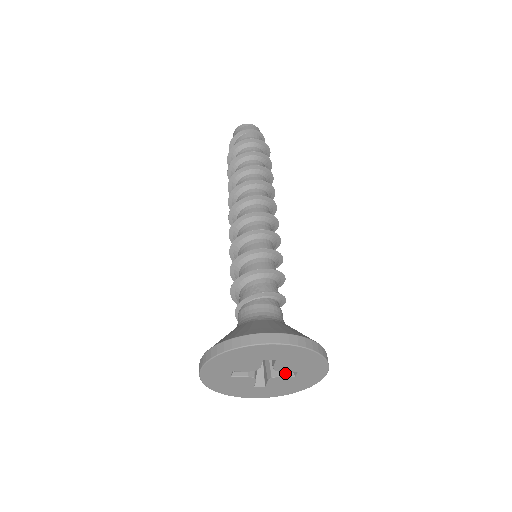
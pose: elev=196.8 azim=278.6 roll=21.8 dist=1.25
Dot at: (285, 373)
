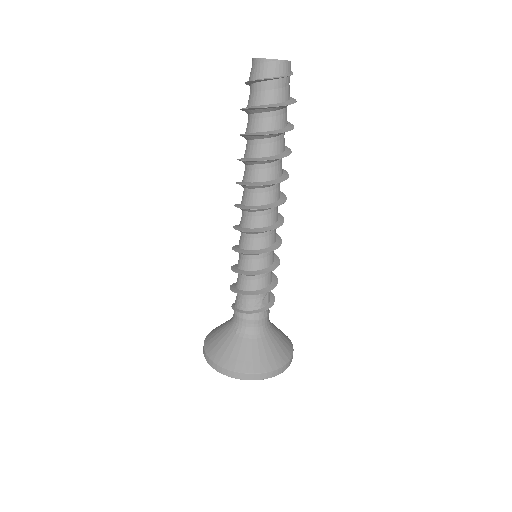
Dot at: occluded
